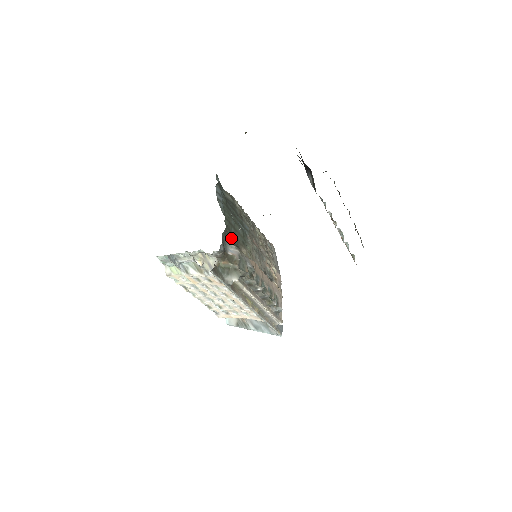
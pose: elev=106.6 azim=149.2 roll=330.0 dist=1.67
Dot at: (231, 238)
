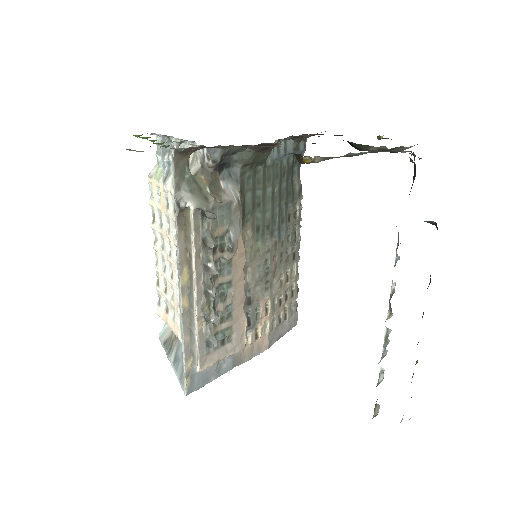
Dot at: (247, 193)
